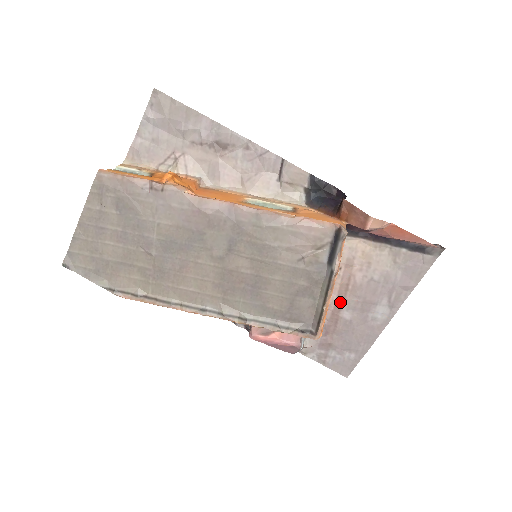
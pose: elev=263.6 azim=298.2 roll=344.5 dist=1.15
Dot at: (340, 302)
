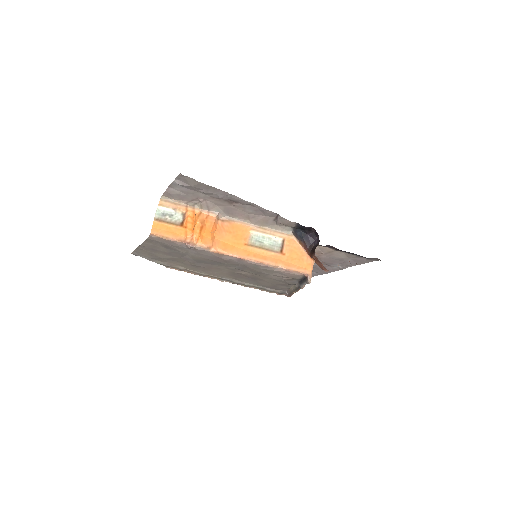
Dot at: occluded
